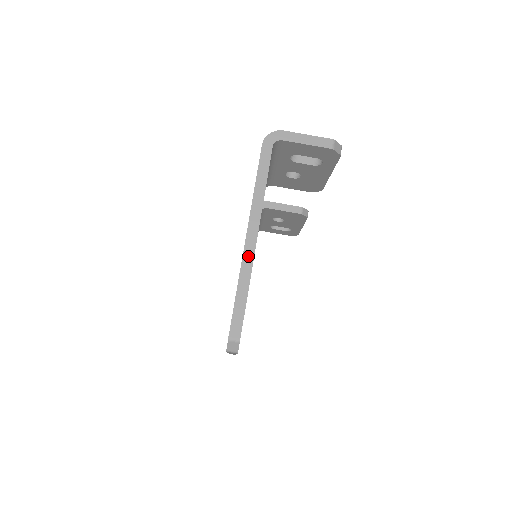
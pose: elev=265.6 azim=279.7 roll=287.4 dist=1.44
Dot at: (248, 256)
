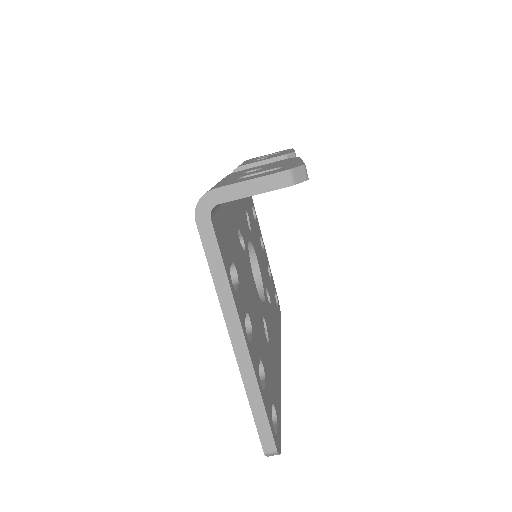
Dot at: (245, 367)
